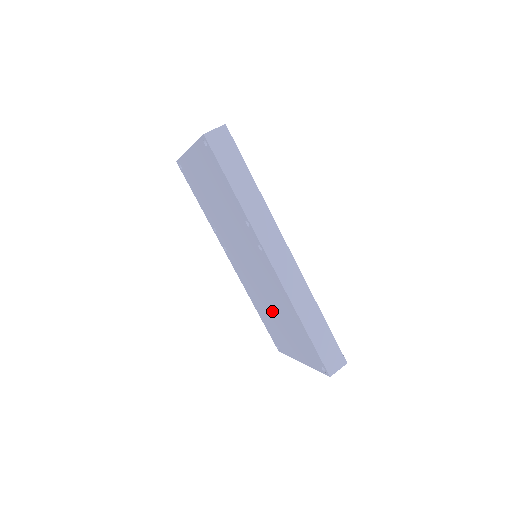
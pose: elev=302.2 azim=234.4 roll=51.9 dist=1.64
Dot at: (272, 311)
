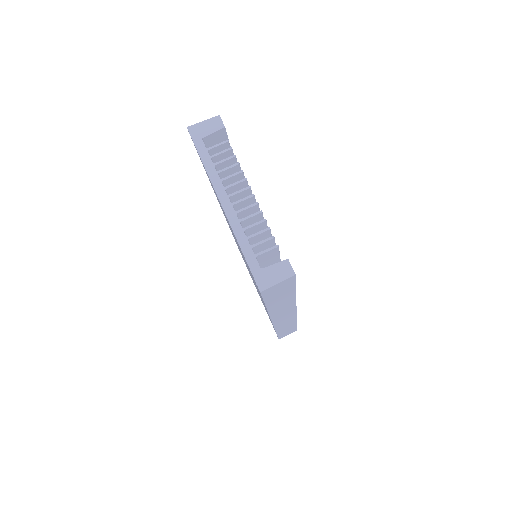
Dot at: occluded
